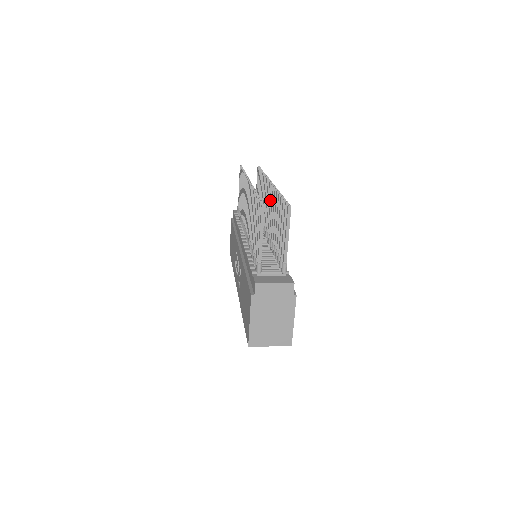
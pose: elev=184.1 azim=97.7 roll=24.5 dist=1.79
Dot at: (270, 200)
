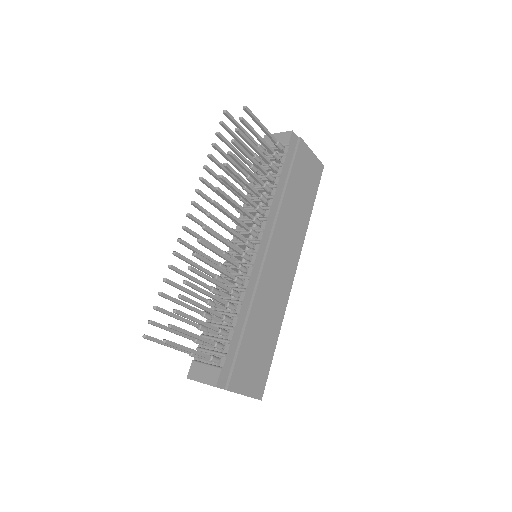
Dot at: (214, 237)
